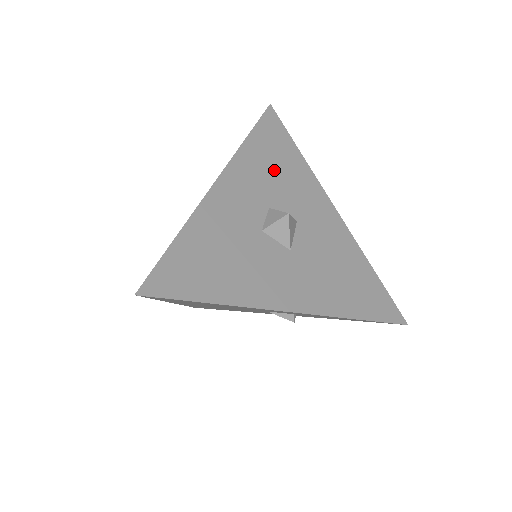
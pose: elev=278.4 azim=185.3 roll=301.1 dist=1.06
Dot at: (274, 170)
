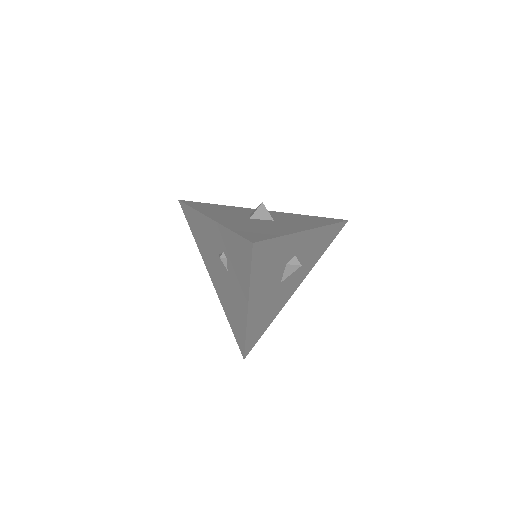
Dot at: (299, 219)
